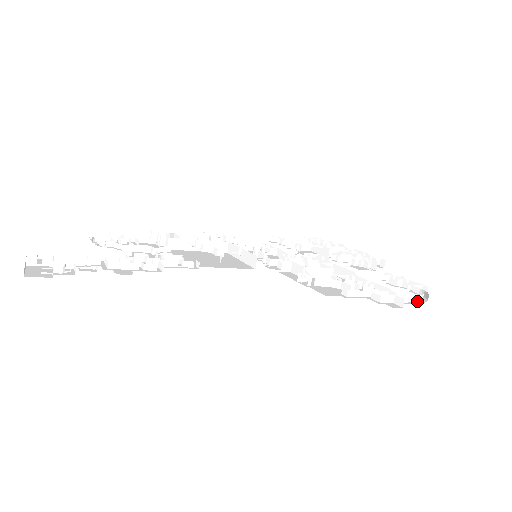
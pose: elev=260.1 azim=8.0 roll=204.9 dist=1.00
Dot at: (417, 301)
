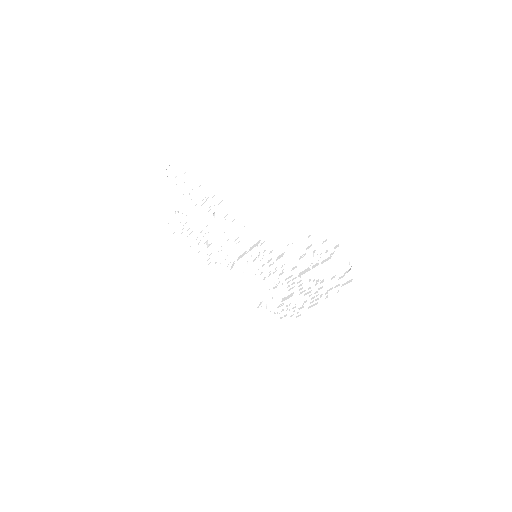
Dot at: (346, 258)
